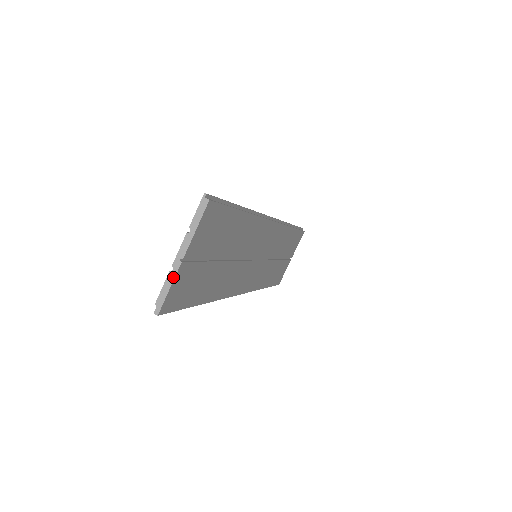
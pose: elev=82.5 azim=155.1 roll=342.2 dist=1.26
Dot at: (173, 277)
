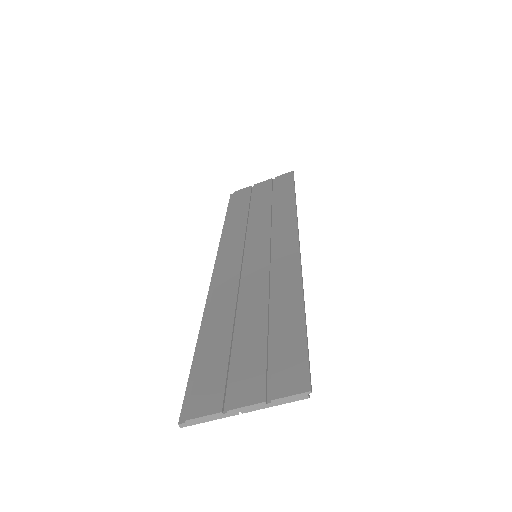
Dot at: (221, 417)
